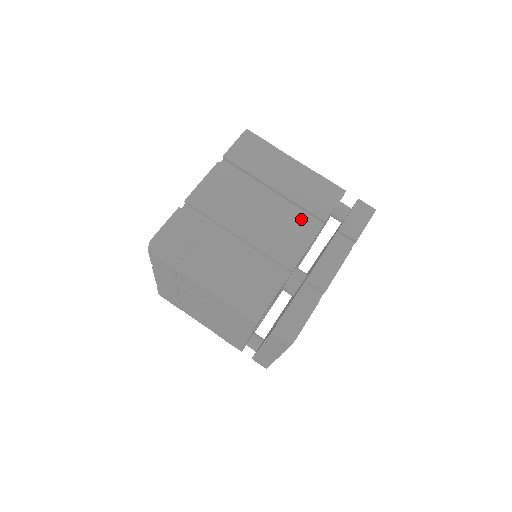
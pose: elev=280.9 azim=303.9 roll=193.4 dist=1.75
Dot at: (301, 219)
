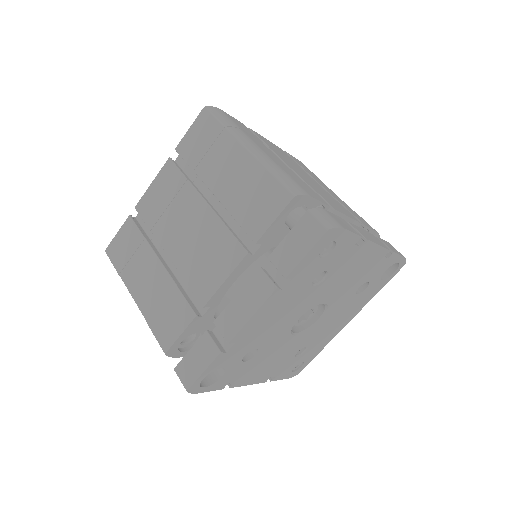
Dot at: (229, 238)
